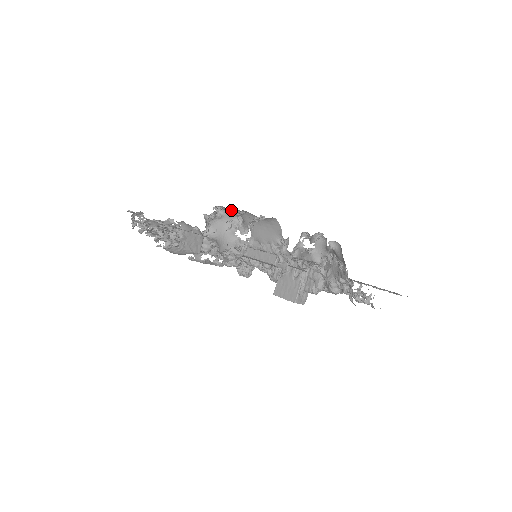
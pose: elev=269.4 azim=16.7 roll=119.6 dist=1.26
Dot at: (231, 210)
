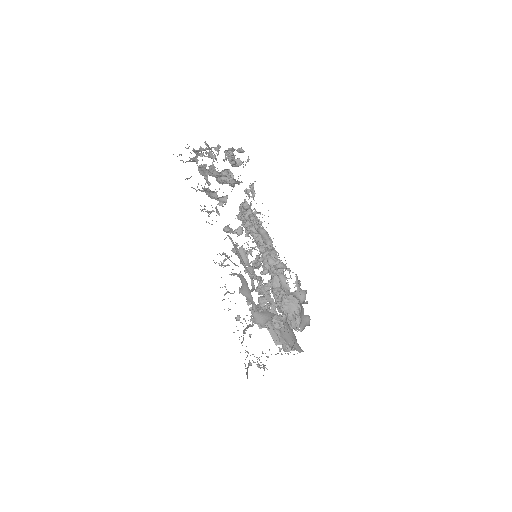
Dot at: occluded
